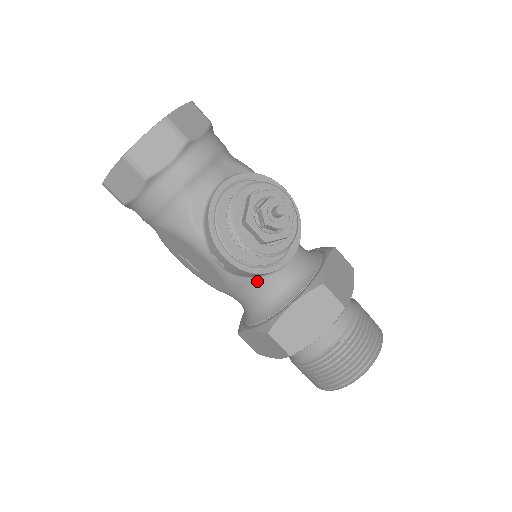
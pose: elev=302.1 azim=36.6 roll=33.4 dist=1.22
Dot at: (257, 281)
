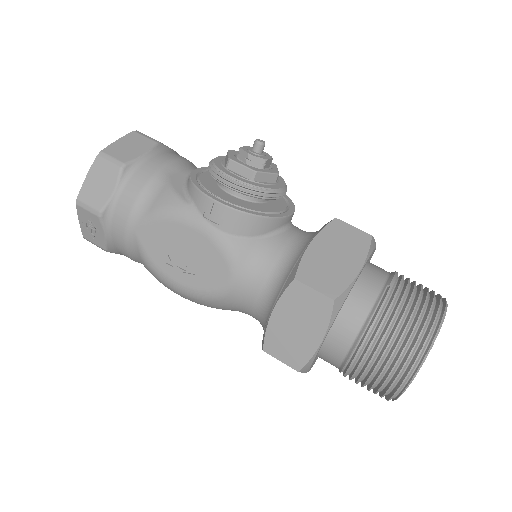
Dot at: (262, 243)
